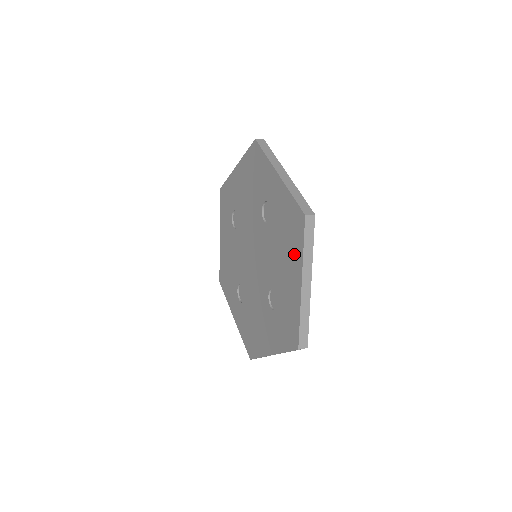
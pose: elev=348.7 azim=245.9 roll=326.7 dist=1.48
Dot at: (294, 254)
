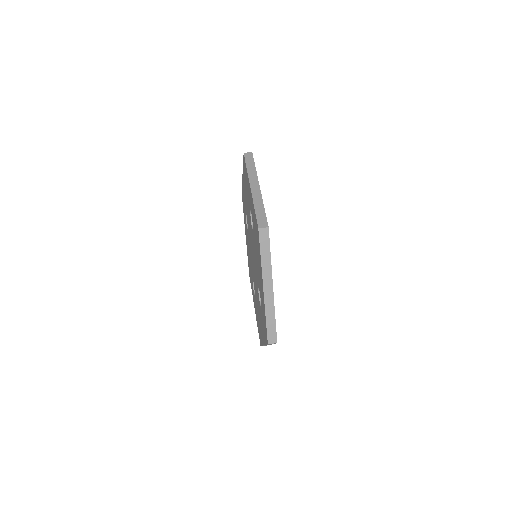
Dot at: (259, 261)
